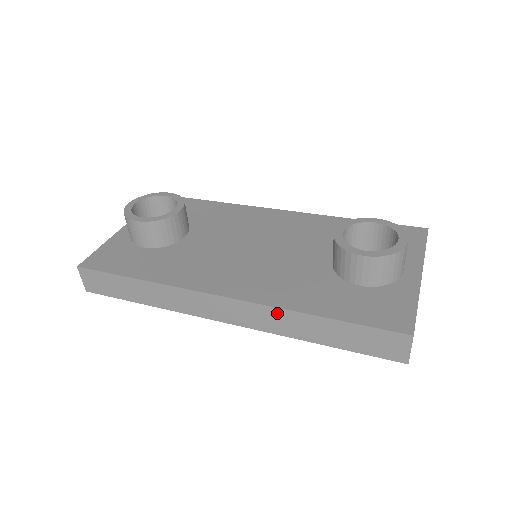
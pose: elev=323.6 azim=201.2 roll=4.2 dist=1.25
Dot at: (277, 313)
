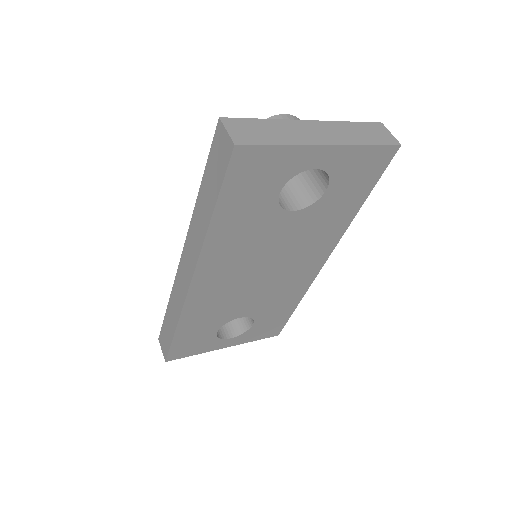
Dot at: (193, 226)
